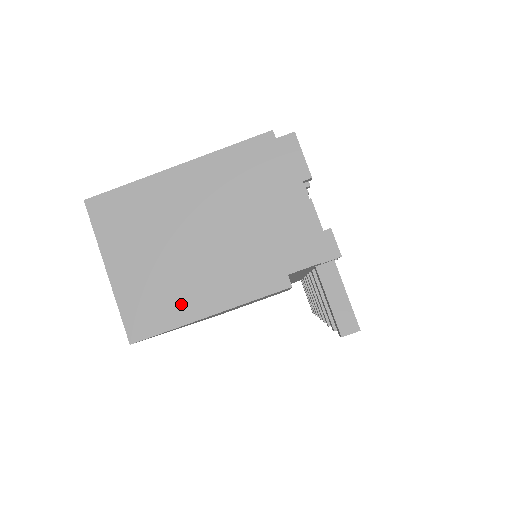
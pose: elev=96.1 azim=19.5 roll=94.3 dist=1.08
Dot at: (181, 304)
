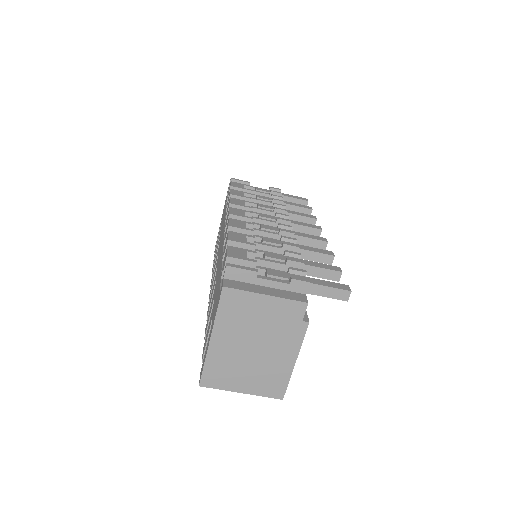
Dot at: (281, 372)
